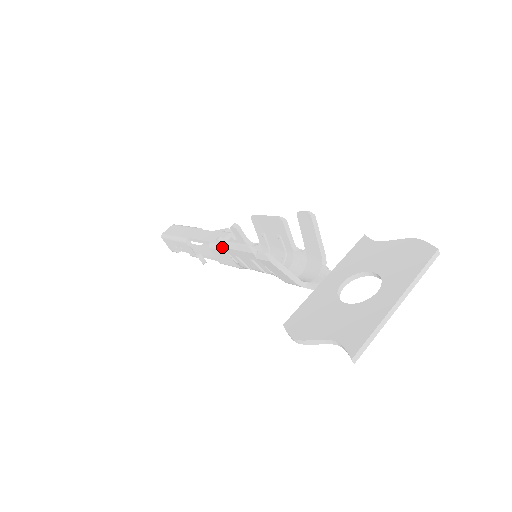
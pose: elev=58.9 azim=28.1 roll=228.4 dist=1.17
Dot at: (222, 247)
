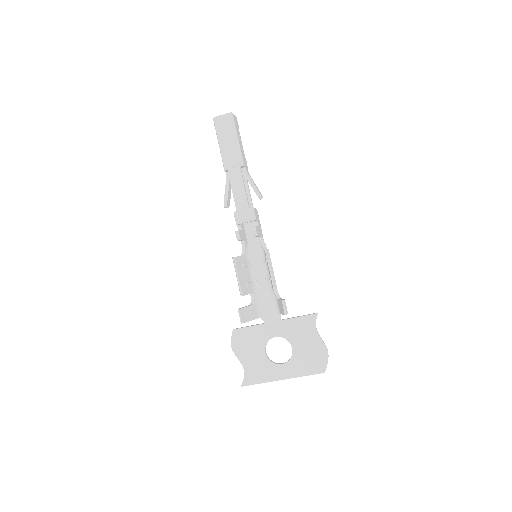
Dot at: (232, 257)
